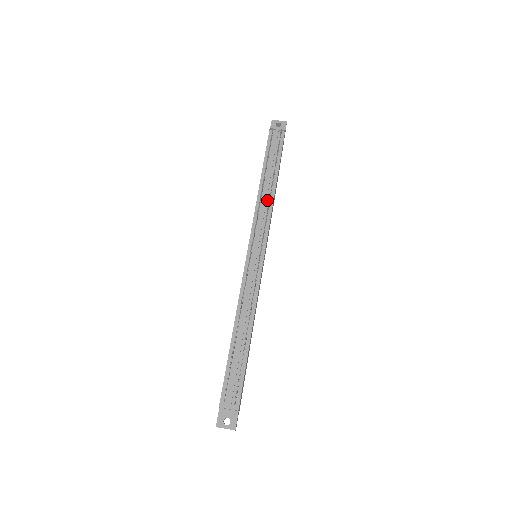
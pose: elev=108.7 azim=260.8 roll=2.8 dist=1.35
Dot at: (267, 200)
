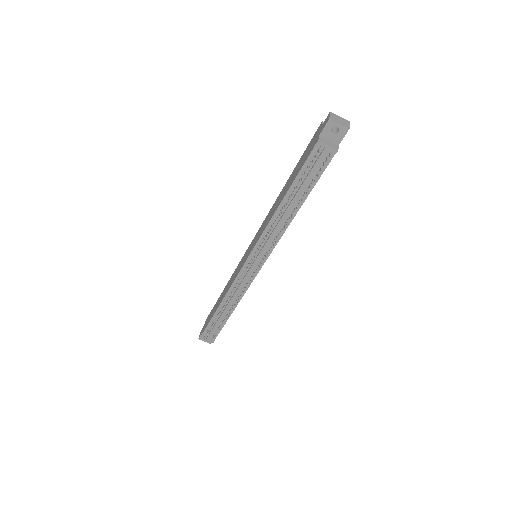
Dot at: (281, 225)
